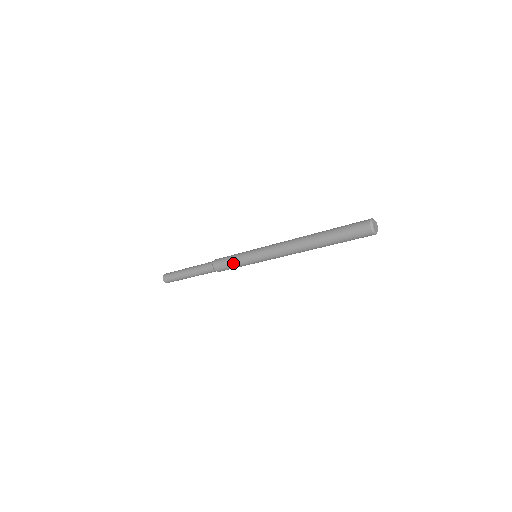
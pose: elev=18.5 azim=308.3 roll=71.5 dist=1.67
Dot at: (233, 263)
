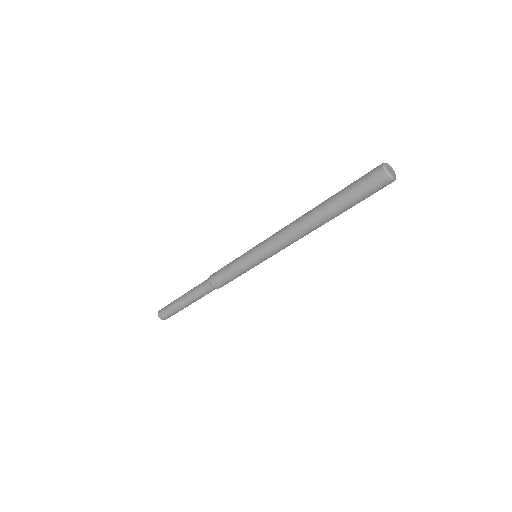
Dot at: (235, 276)
